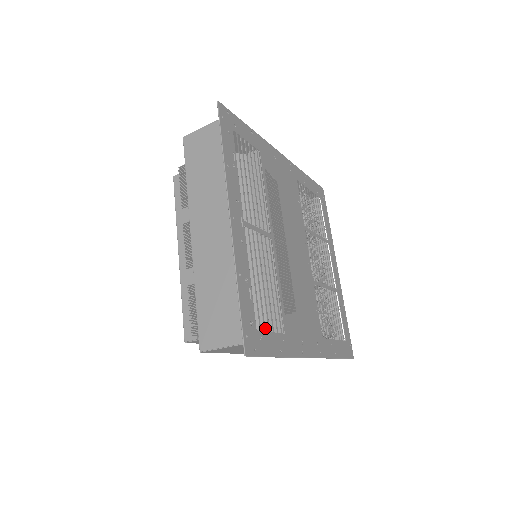
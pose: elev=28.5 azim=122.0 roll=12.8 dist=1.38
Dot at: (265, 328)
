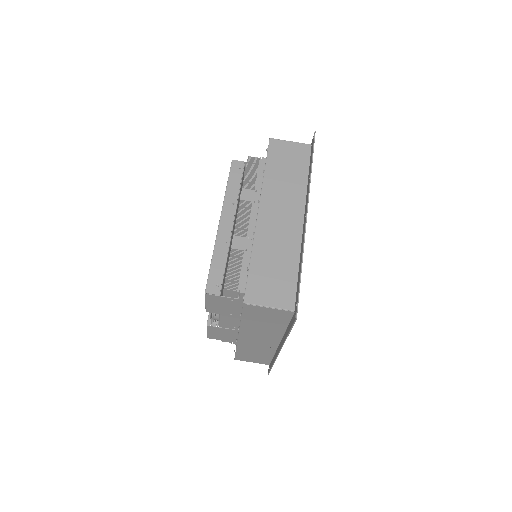
Dot at: occluded
